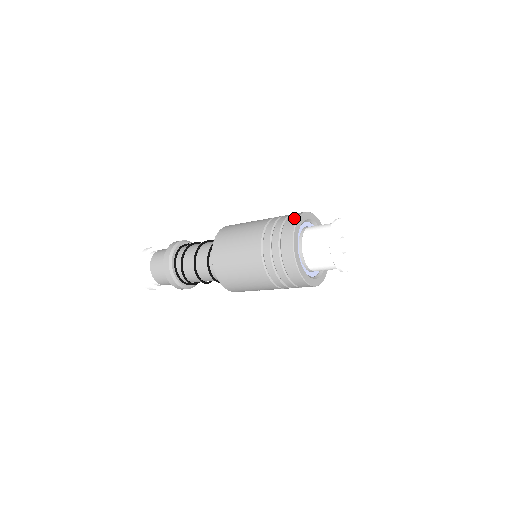
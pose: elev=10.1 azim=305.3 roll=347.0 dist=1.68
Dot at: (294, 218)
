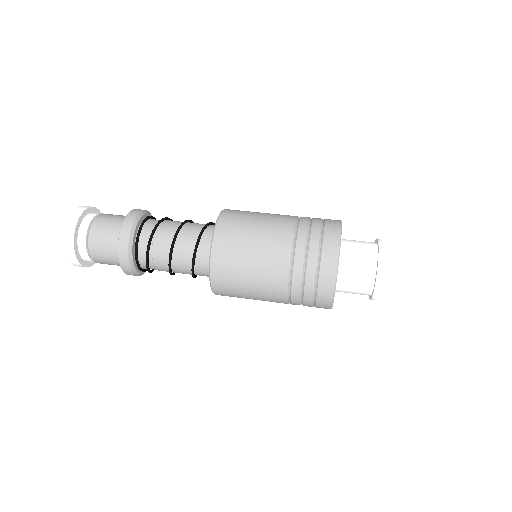
Dot at: (336, 230)
